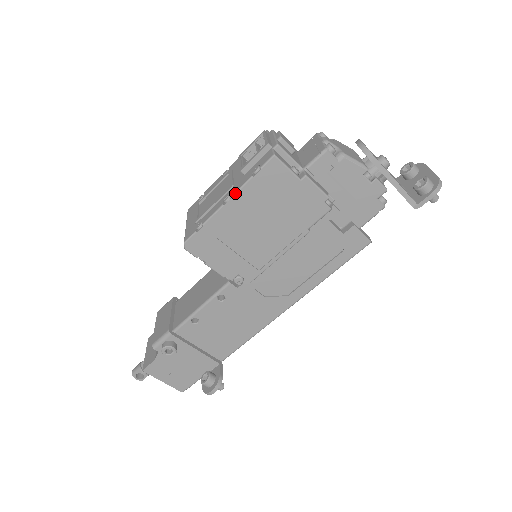
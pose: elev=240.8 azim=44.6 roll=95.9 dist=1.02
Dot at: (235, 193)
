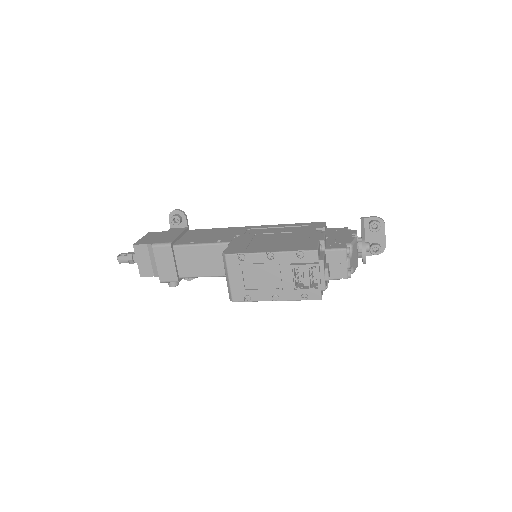
Dot at: occluded
